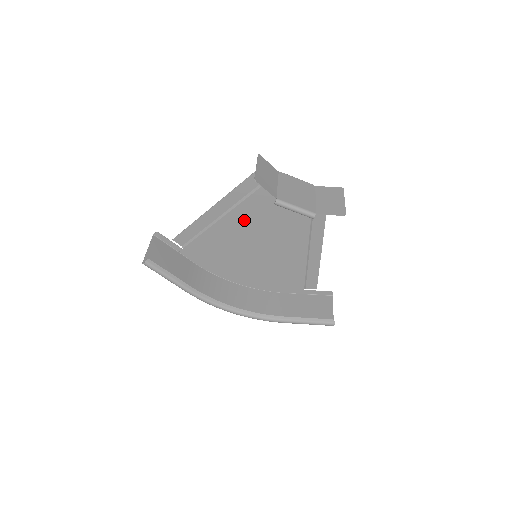
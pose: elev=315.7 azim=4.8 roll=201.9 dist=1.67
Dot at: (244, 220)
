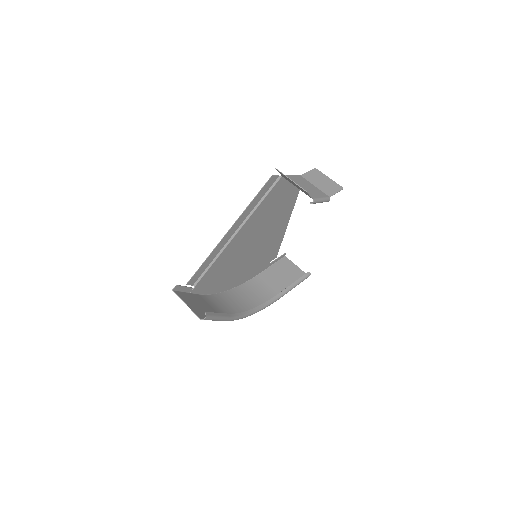
Dot at: (248, 231)
